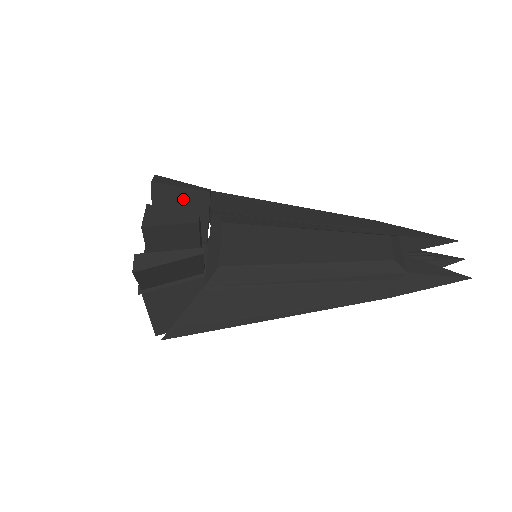
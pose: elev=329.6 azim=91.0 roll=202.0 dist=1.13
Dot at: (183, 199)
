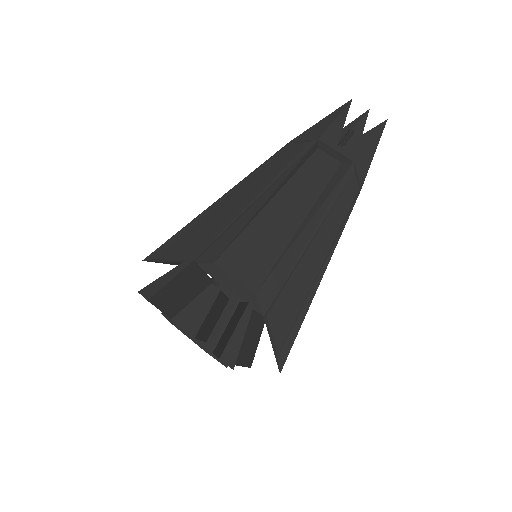
Dot at: (179, 284)
